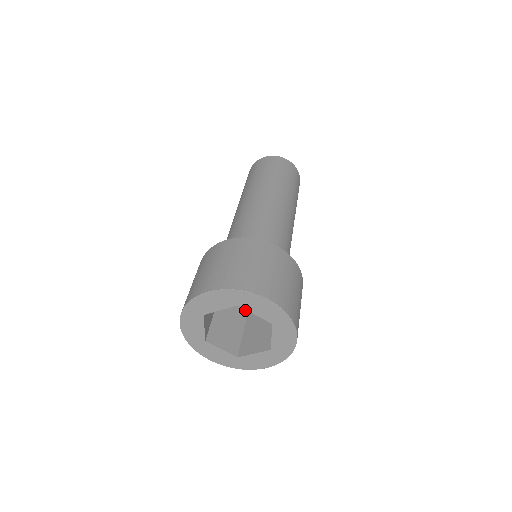
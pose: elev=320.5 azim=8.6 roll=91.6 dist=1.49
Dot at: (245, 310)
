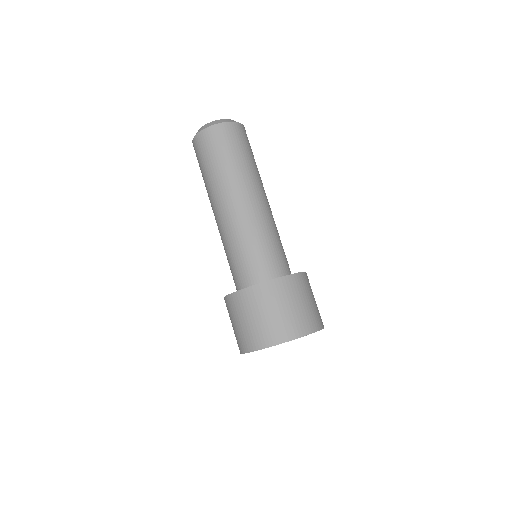
Dot at: occluded
